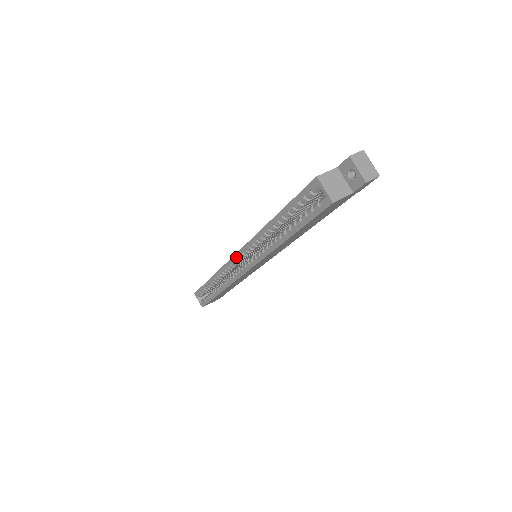
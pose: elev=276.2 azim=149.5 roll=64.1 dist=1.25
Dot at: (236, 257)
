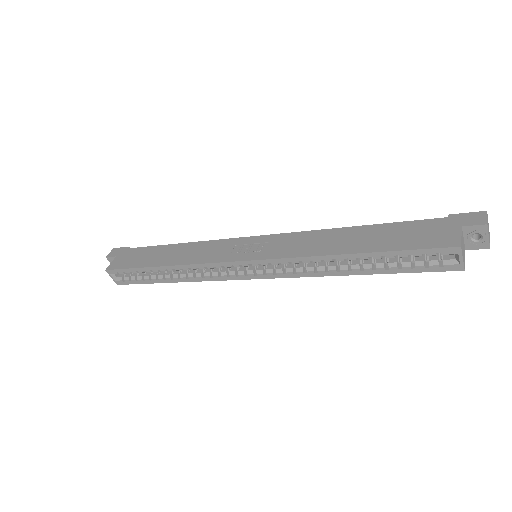
Dot at: (241, 264)
